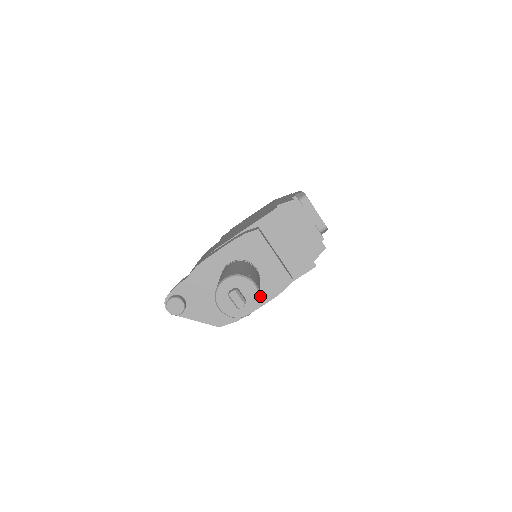
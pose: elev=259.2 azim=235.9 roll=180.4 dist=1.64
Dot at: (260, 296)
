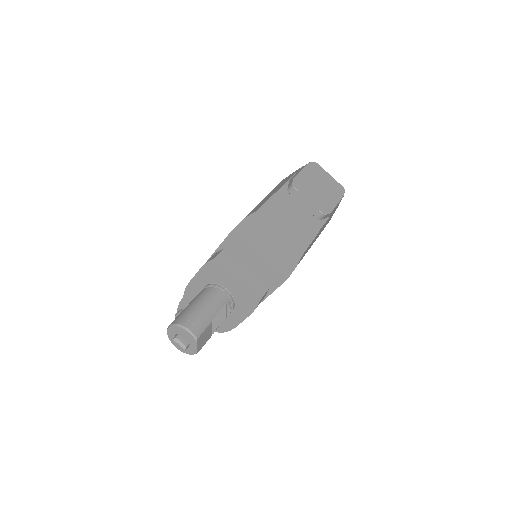
Dot at: (240, 312)
